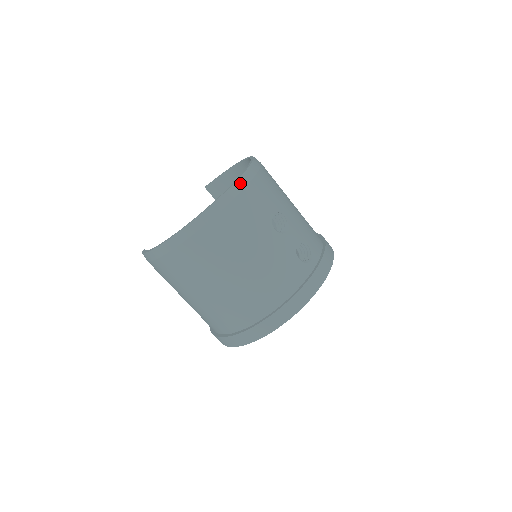
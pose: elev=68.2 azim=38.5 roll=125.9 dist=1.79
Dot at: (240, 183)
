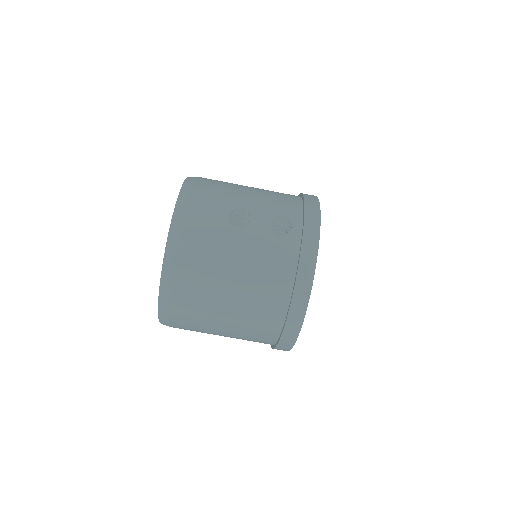
Dot at: (178, 213)
